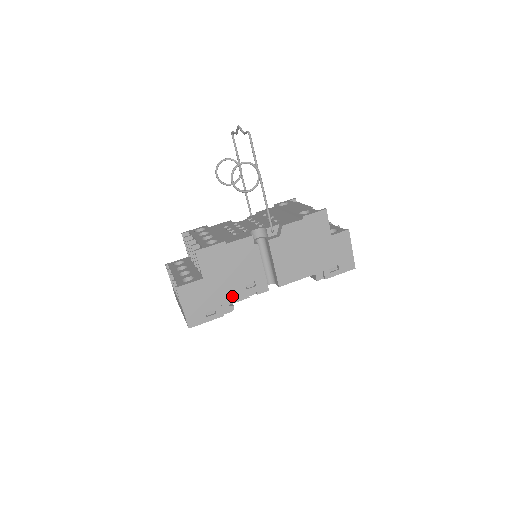
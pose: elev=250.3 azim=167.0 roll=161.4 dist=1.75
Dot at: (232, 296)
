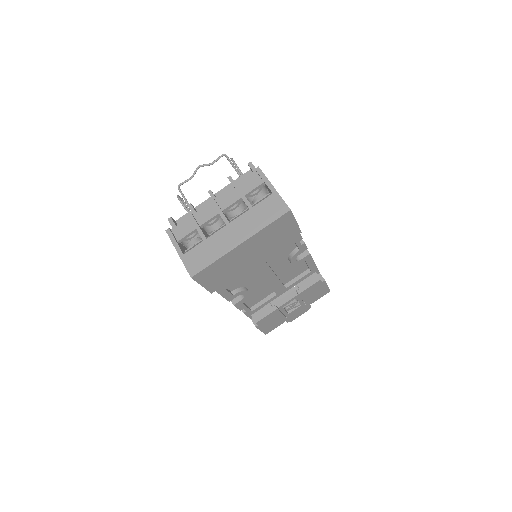
Dot at: occluded
